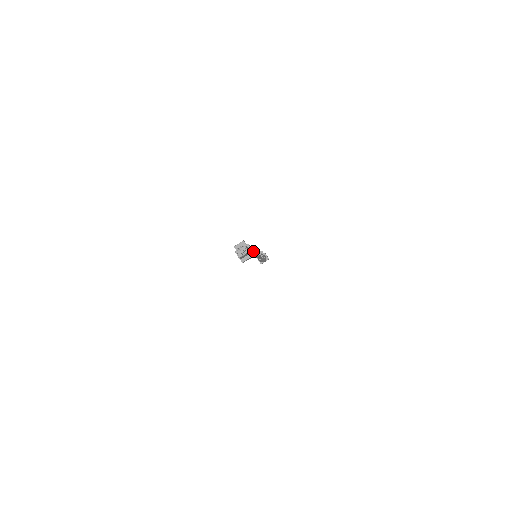
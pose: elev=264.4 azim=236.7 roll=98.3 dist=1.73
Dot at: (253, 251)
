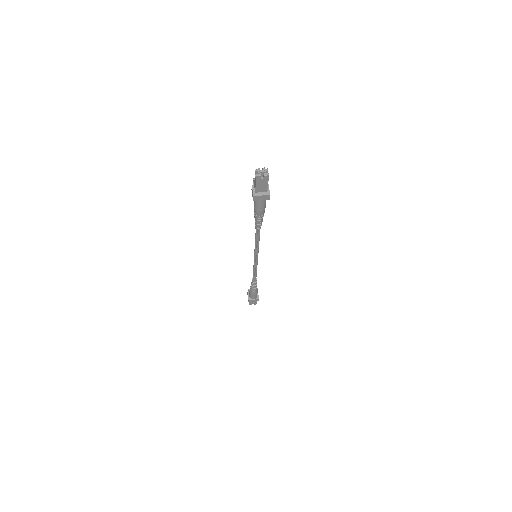
Dot at: (269, 193)
